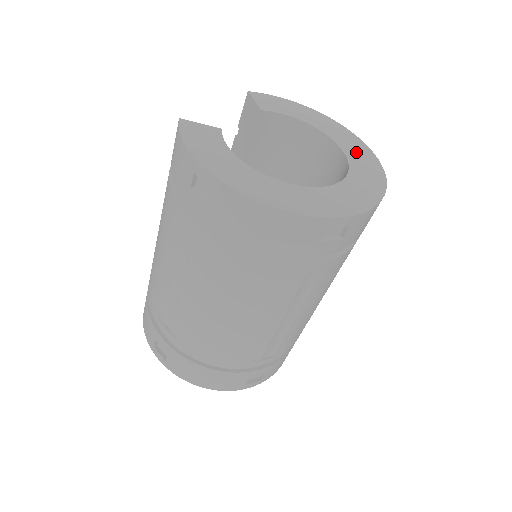
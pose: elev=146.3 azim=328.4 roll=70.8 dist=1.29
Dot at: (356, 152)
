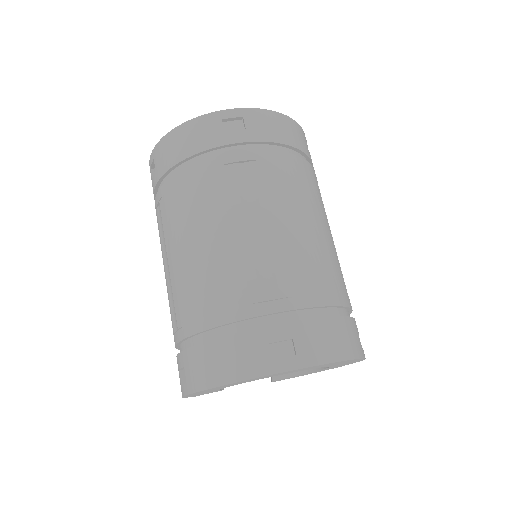
Dot at: occluded
